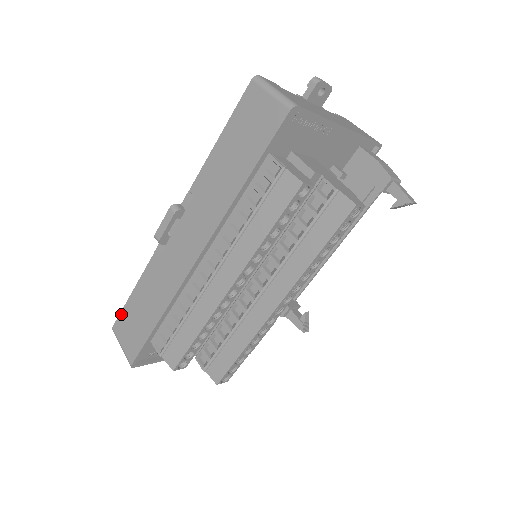
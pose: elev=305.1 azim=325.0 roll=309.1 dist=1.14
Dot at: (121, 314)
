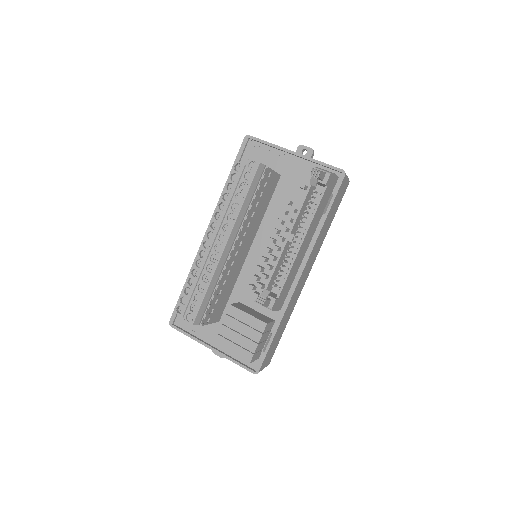
Dot at: occluded
